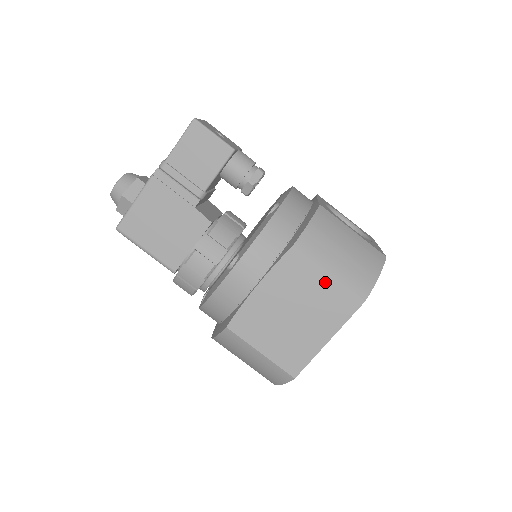
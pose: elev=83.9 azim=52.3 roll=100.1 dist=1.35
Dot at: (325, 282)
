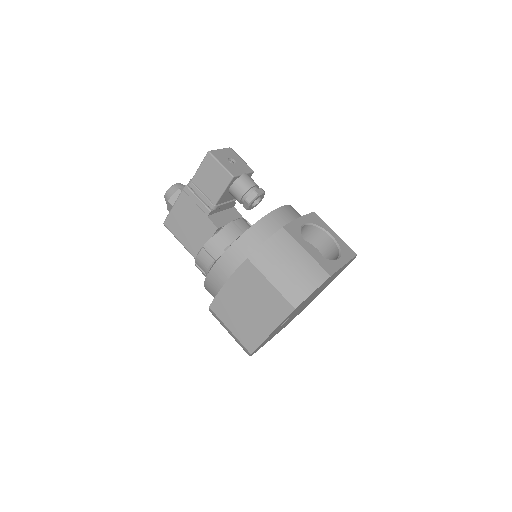
Dot at: (268, 289)
